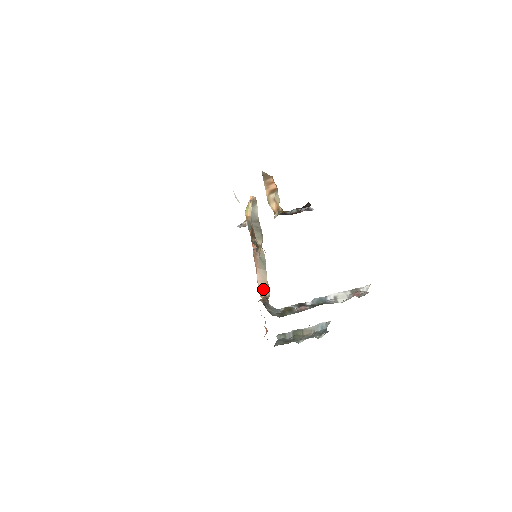
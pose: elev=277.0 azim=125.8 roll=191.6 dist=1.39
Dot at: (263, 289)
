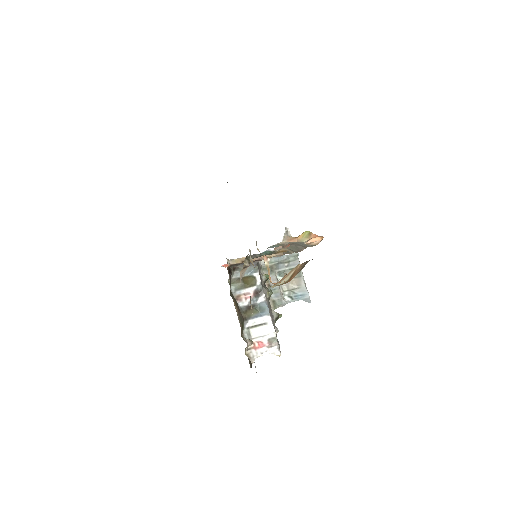
Dot at: occluded
